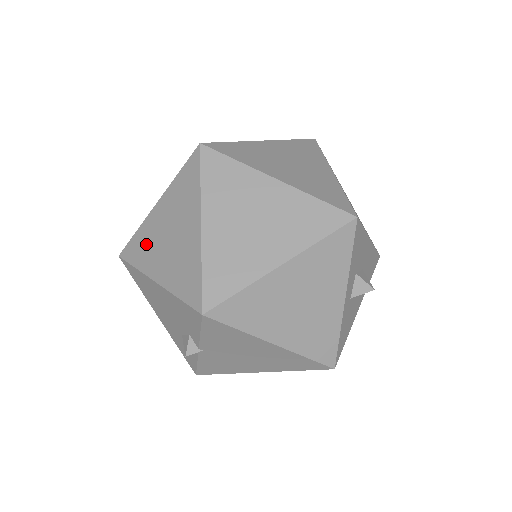
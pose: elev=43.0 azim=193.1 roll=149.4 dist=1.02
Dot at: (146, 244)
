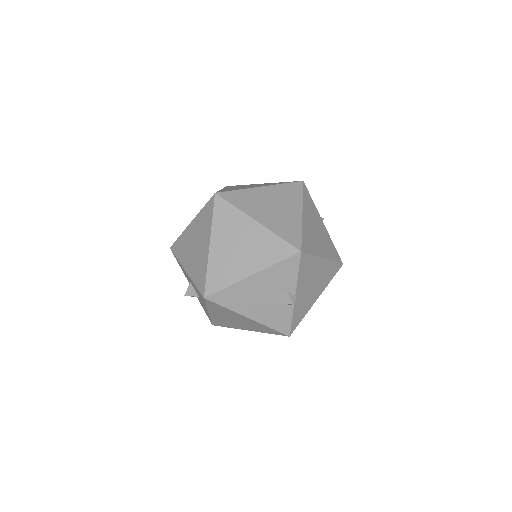
Dot at: (223, 268)
